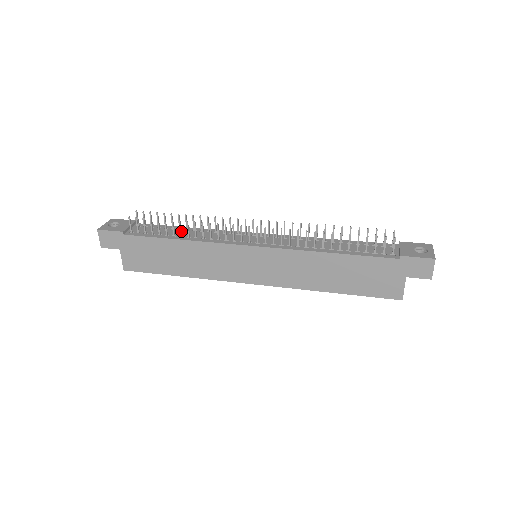
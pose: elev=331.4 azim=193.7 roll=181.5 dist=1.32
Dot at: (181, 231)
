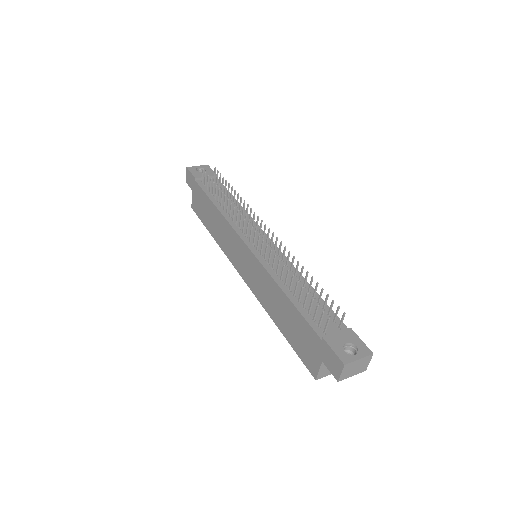
Dot at: occluded
